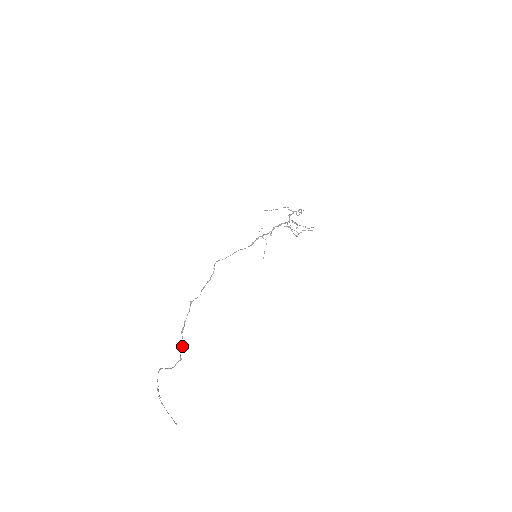
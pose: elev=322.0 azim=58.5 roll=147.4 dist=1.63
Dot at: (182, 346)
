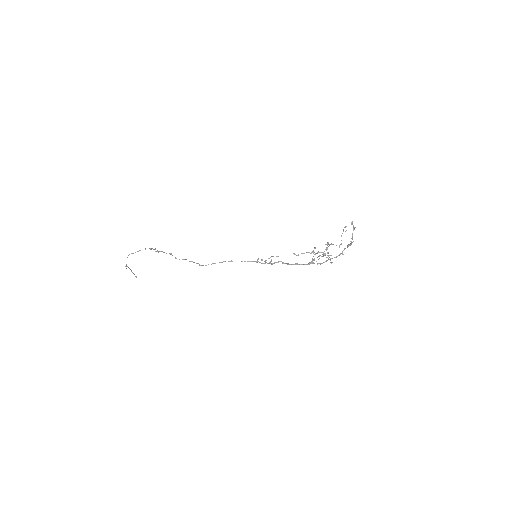
Dot at: (154, 249)
